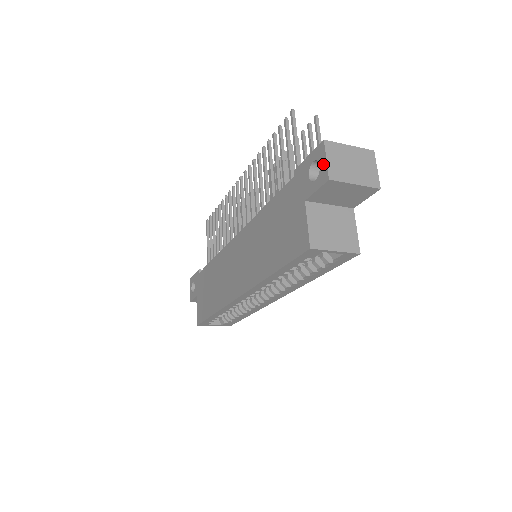
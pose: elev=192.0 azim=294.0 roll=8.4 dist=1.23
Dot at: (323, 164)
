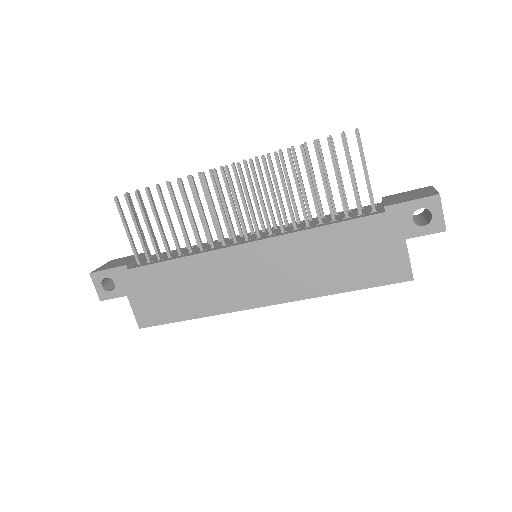
Dot at: (438, 216)
